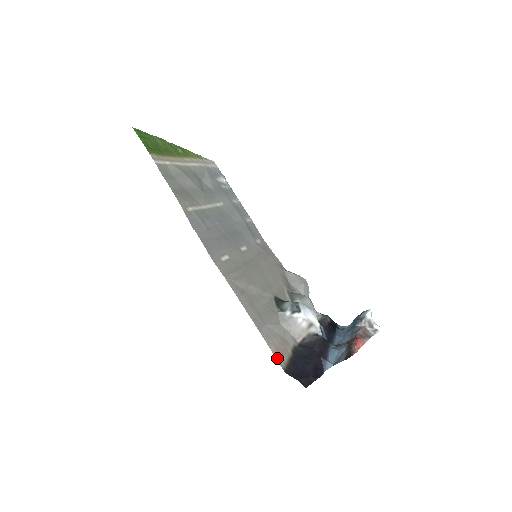
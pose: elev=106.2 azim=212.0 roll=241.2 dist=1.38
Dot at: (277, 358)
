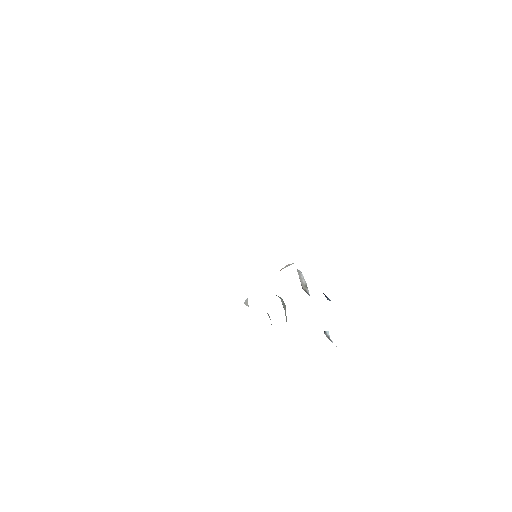
Dot at: occluded
